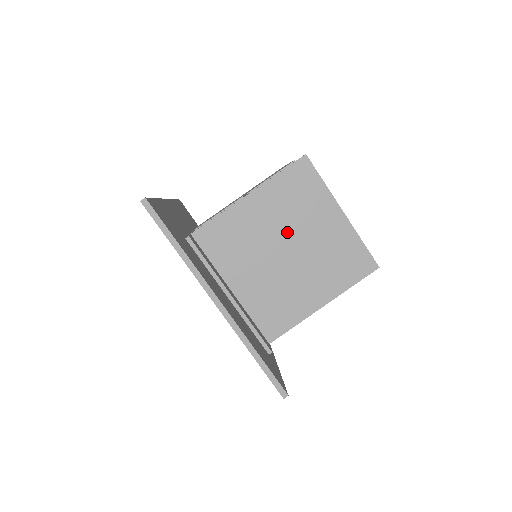
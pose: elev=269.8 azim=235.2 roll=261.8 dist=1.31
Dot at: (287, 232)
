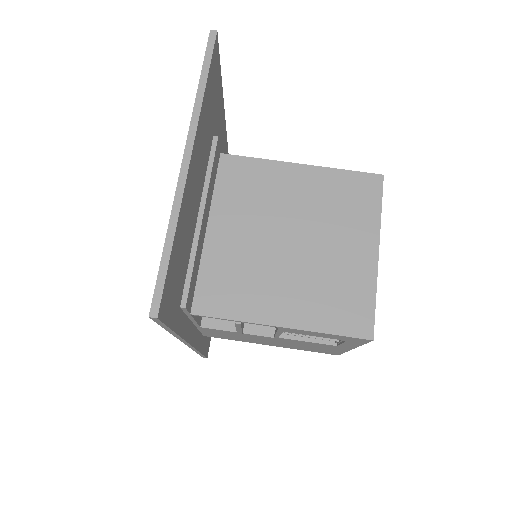
Dot at: (308, 224)
